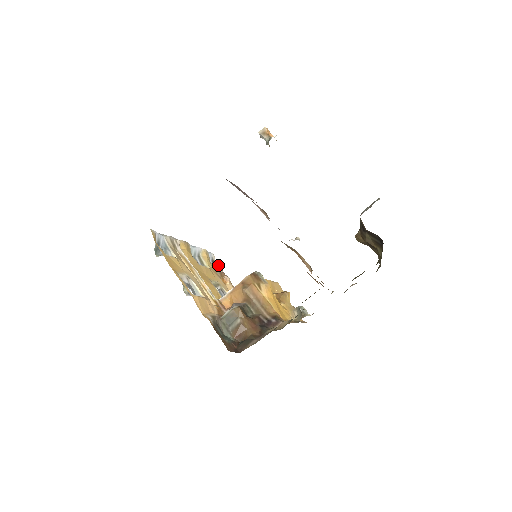
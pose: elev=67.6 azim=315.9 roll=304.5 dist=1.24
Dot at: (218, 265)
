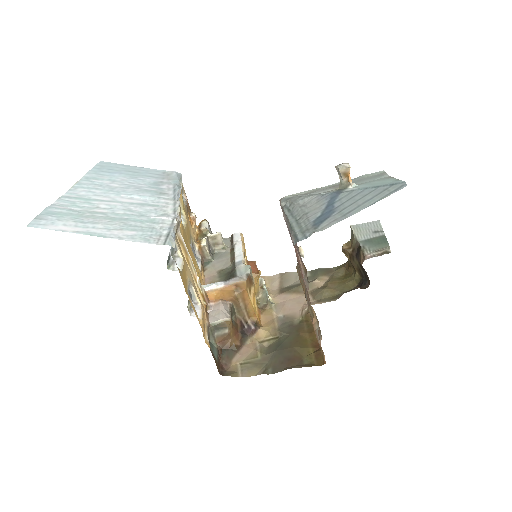
Dot at: (183, 189)
